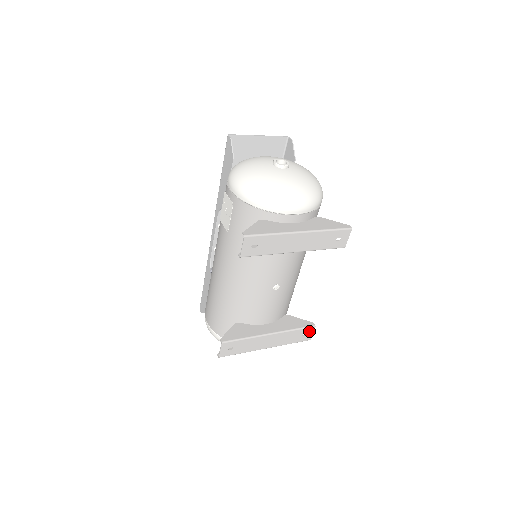
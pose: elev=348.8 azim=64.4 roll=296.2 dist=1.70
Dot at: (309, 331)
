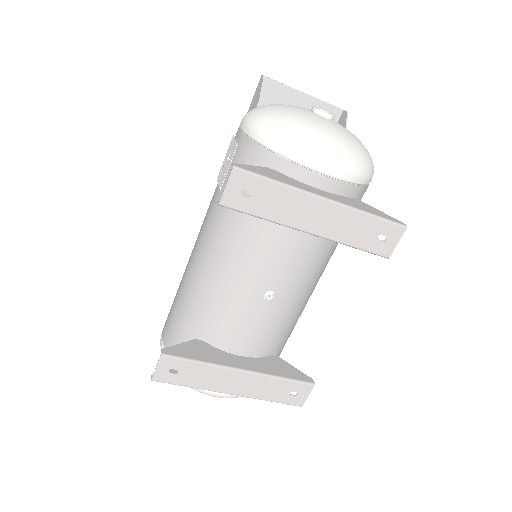
Dot at: (303, 390)
